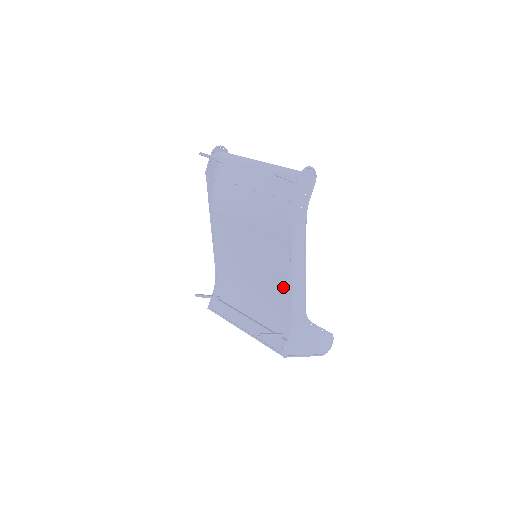
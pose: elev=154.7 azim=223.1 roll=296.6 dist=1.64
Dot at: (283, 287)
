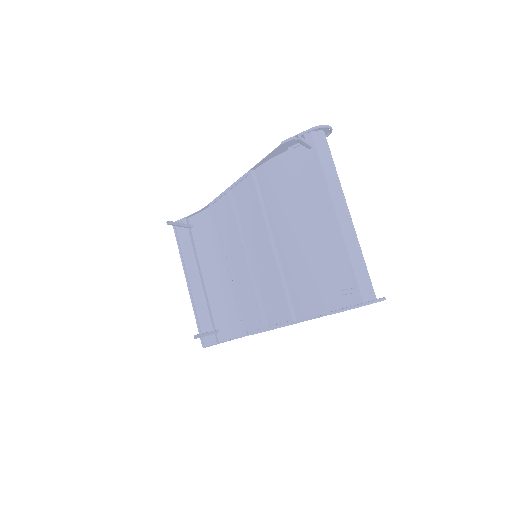
Dot at: (253, 313)
